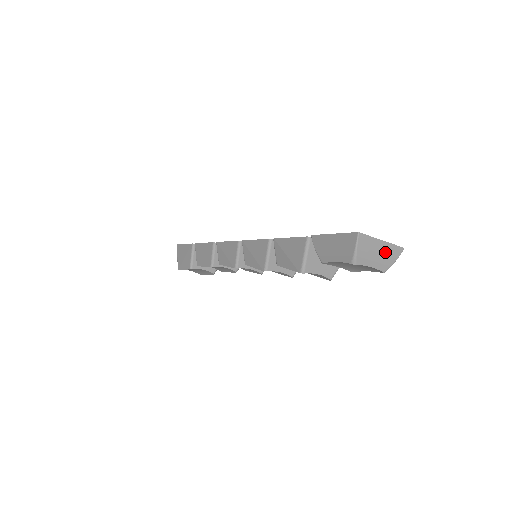
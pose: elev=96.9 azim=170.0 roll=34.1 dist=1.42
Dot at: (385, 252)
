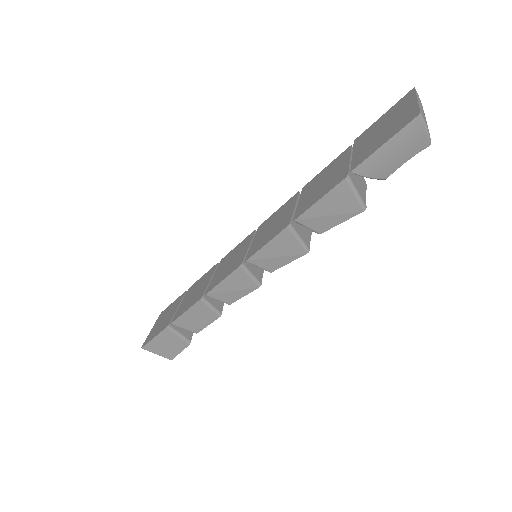
Dot at: (421, 107)
